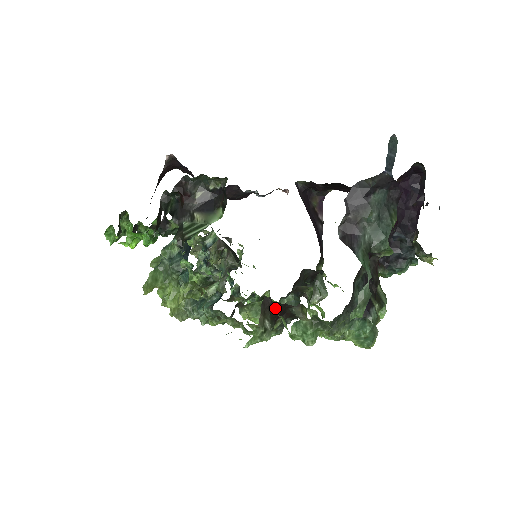
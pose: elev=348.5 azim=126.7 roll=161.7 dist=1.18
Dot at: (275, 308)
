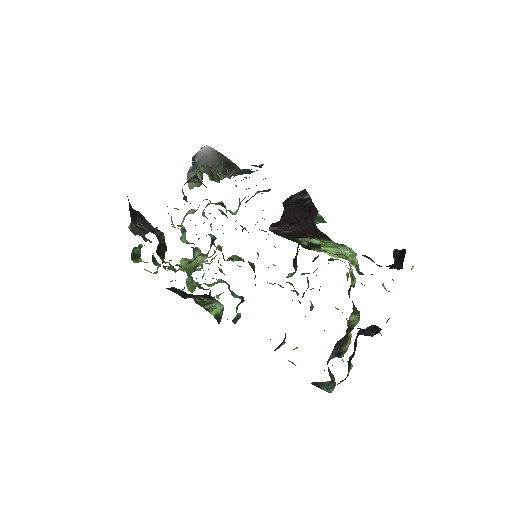
Dot at: occluded
